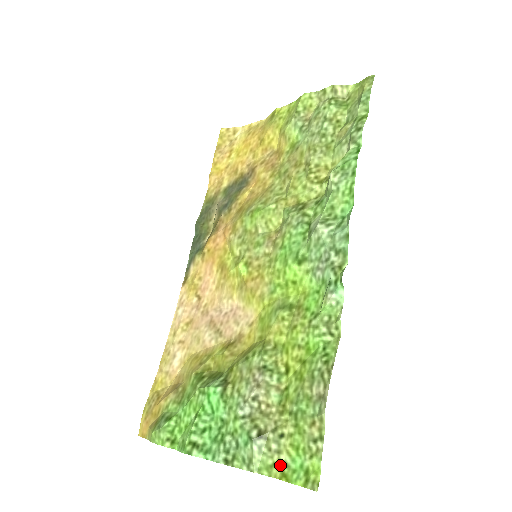
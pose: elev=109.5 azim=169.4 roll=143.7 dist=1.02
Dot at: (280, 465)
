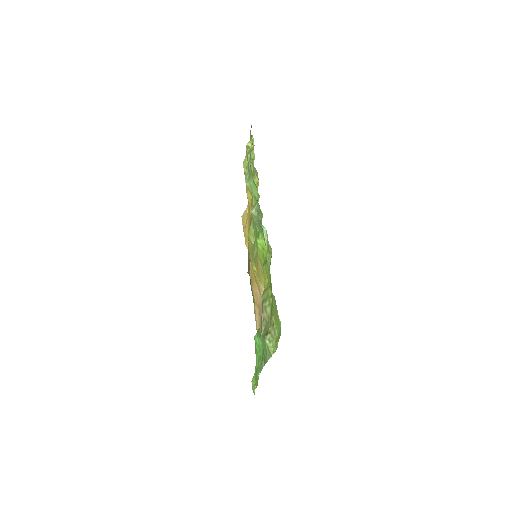
Dot at: (277, 339)
